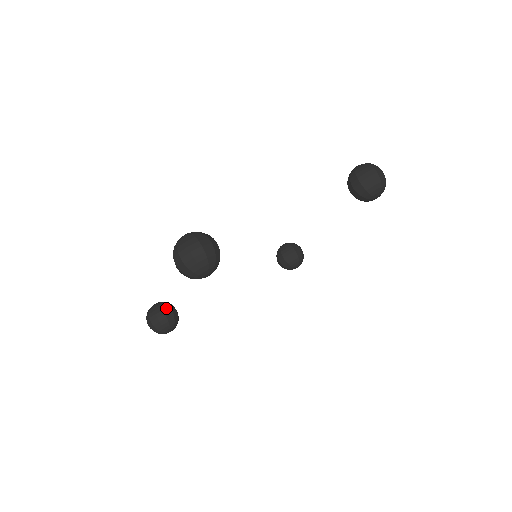
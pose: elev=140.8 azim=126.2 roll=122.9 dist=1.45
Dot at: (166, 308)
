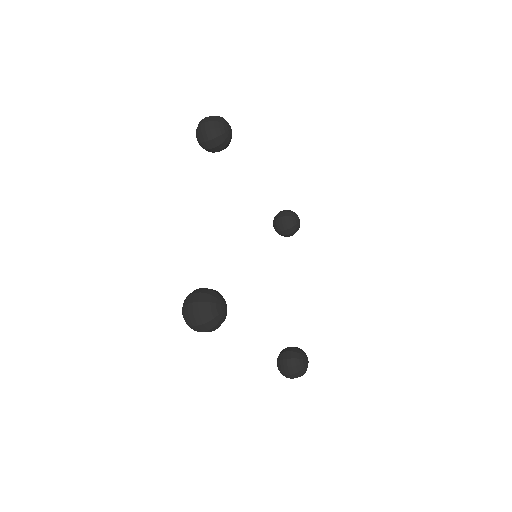
Dot at: (282, 356)
